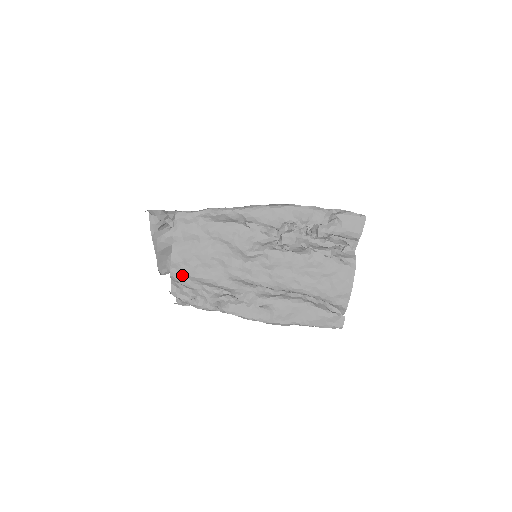
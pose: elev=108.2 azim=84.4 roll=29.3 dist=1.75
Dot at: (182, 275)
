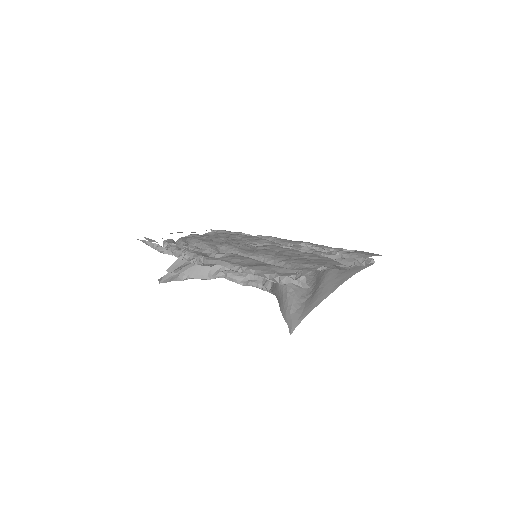
Dot at: (188, 239)
